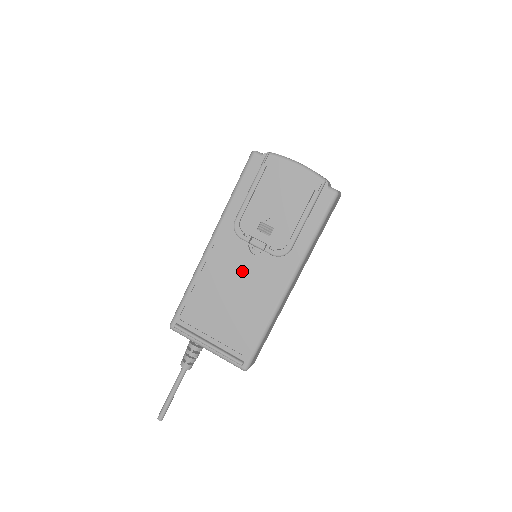
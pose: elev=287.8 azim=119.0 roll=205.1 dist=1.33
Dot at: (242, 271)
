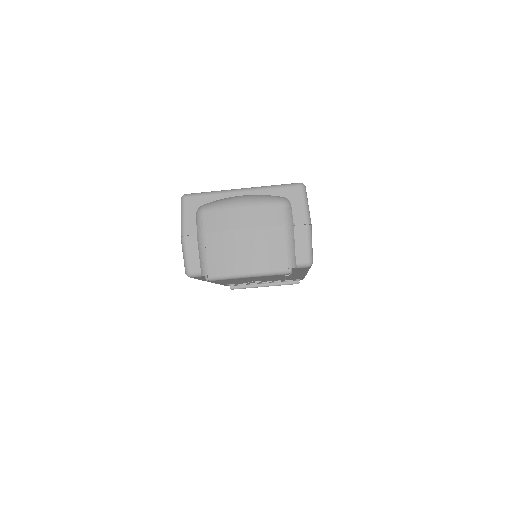
Dot at: occluded
